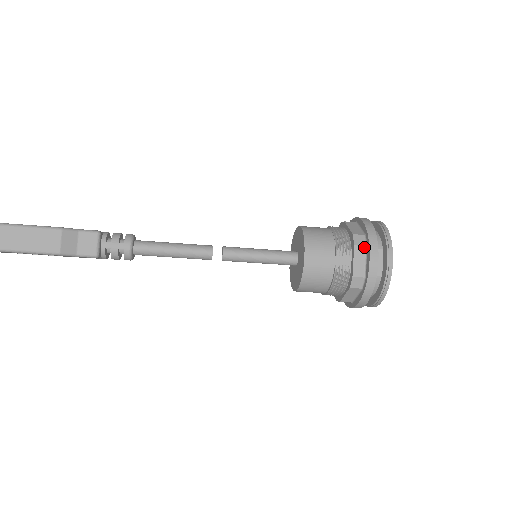
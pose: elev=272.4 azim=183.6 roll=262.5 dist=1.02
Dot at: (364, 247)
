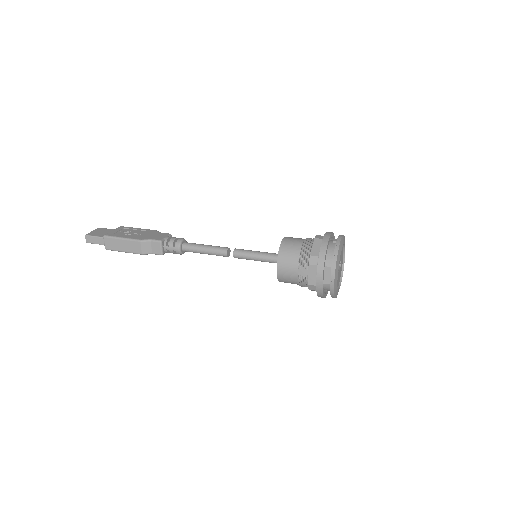
Dot at: (316, 266)
